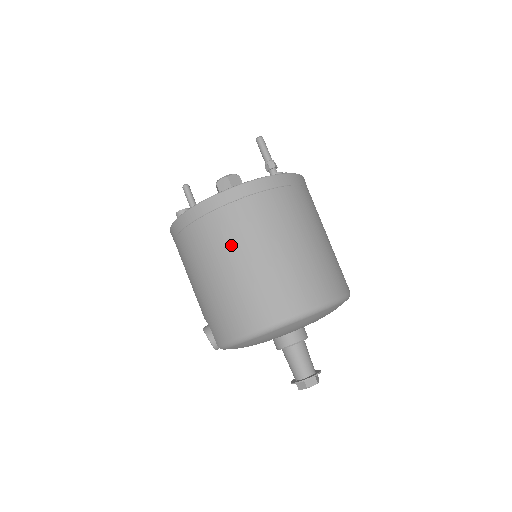
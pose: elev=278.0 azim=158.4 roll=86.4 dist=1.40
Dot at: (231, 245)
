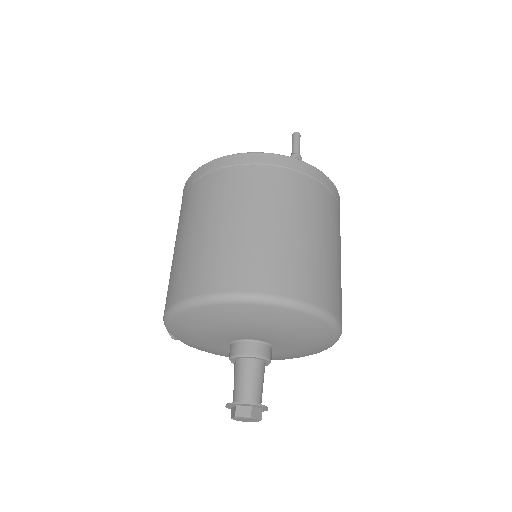
Dot at: (198, 210)
